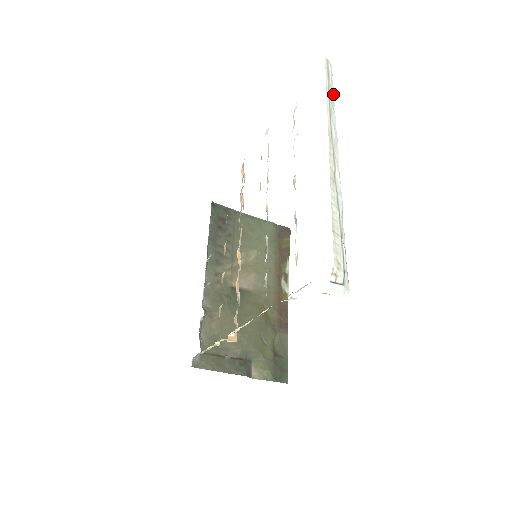
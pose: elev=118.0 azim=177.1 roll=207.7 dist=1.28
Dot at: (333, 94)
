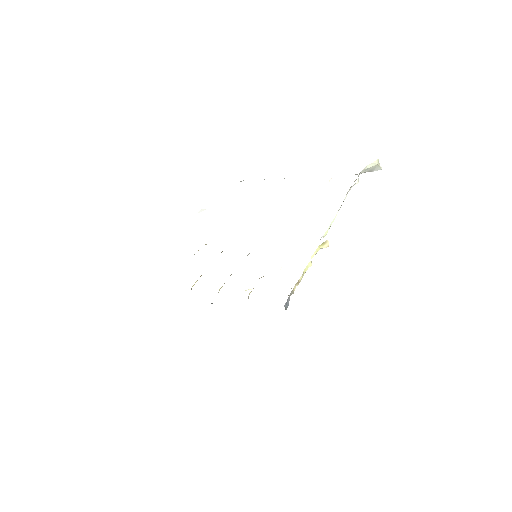
Dot at: occluded
